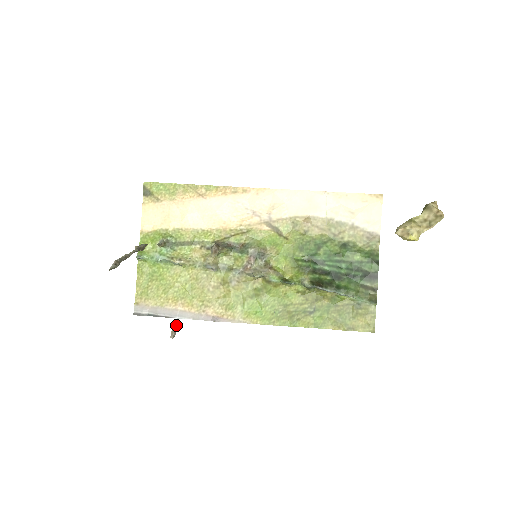
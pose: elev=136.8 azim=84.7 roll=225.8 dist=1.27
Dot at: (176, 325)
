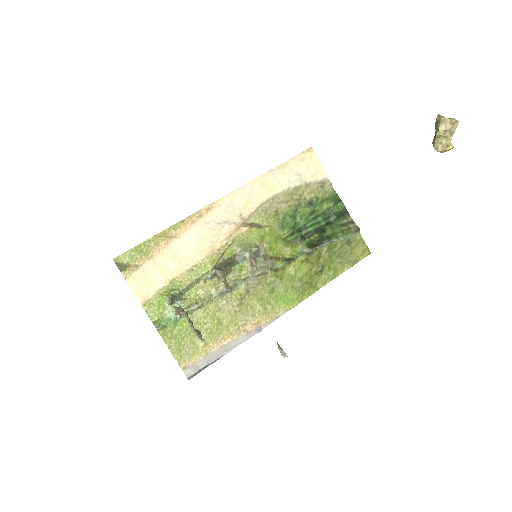
Dot at: (278, 345)
